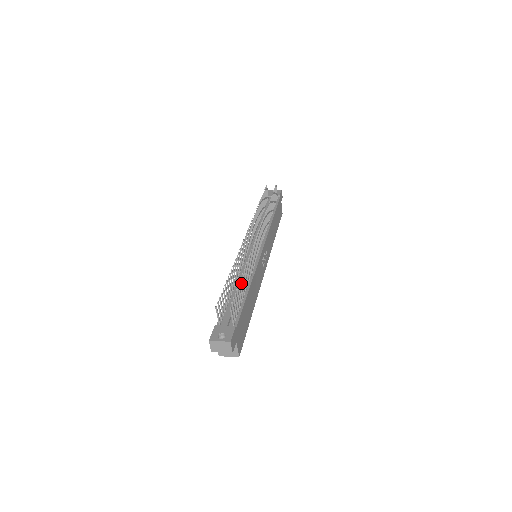
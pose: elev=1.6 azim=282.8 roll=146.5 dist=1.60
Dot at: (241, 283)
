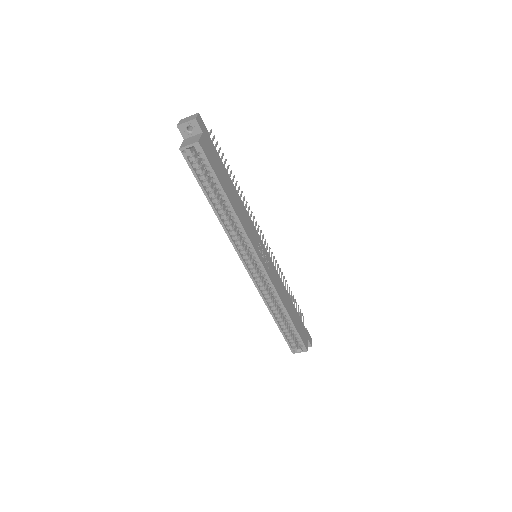
Dot at: occluded
